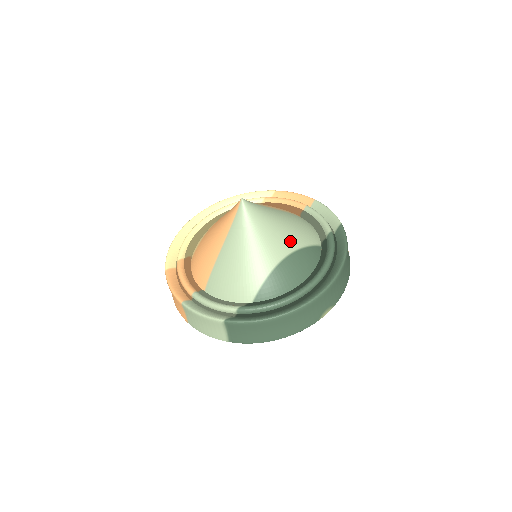
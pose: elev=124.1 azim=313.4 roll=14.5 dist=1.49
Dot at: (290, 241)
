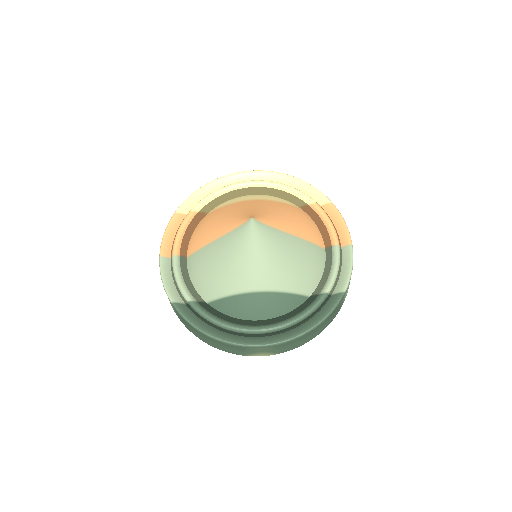
Dot at: (274, 280)
